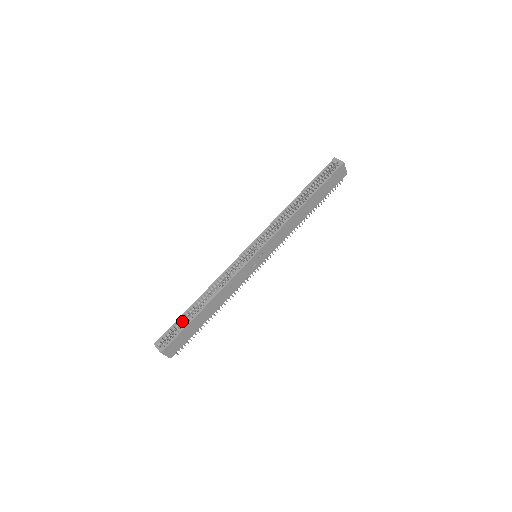
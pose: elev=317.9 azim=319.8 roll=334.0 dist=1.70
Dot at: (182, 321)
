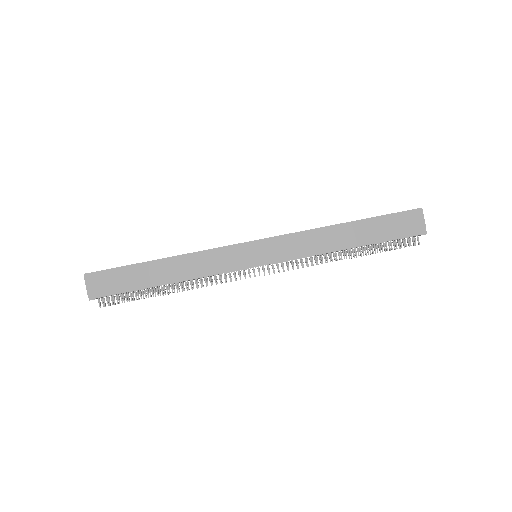
Dot at: occluded
